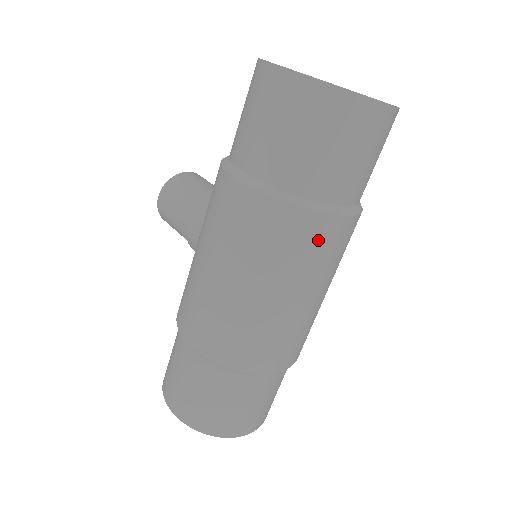
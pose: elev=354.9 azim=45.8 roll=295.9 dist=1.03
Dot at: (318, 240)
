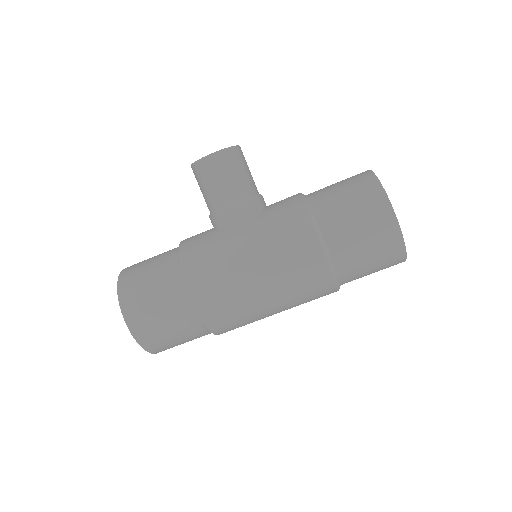
Dot at: occluded
